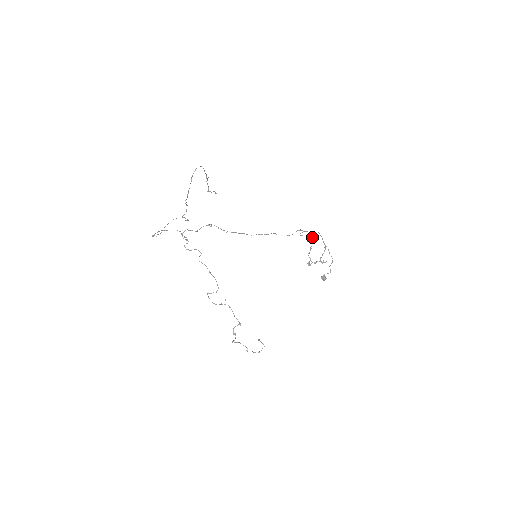
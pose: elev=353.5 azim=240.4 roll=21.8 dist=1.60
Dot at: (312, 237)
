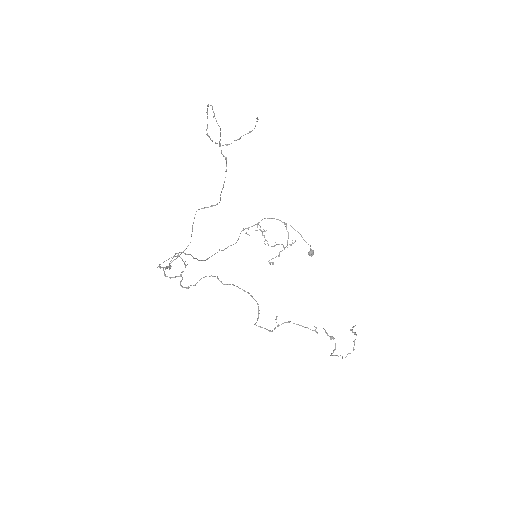
Dot at: occluded
